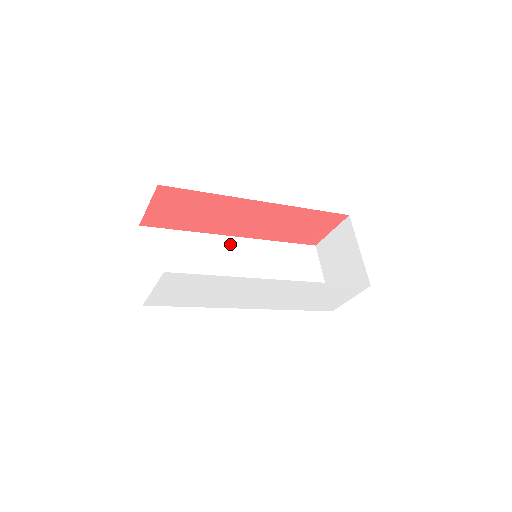
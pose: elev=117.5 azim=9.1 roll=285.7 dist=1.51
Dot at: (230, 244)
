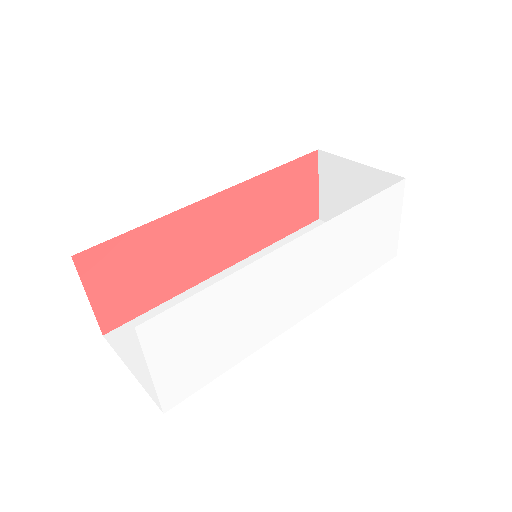
Dot at: occluded
